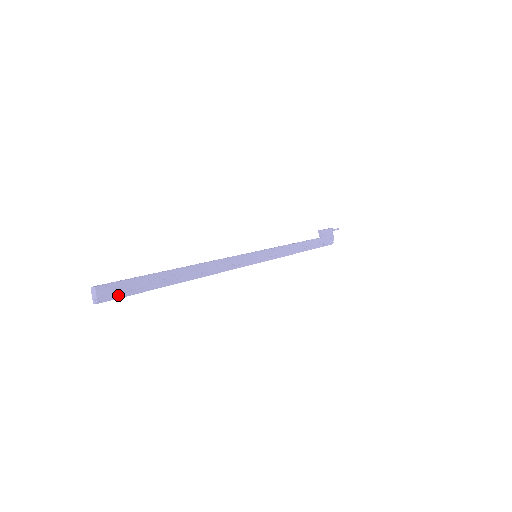
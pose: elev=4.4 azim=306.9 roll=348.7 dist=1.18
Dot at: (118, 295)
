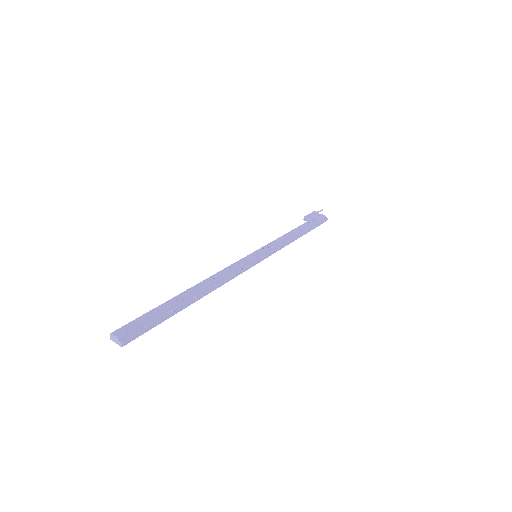
Dot at: (140, 331)
